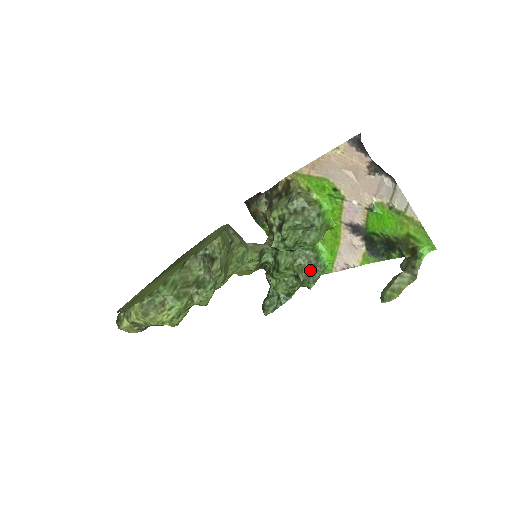
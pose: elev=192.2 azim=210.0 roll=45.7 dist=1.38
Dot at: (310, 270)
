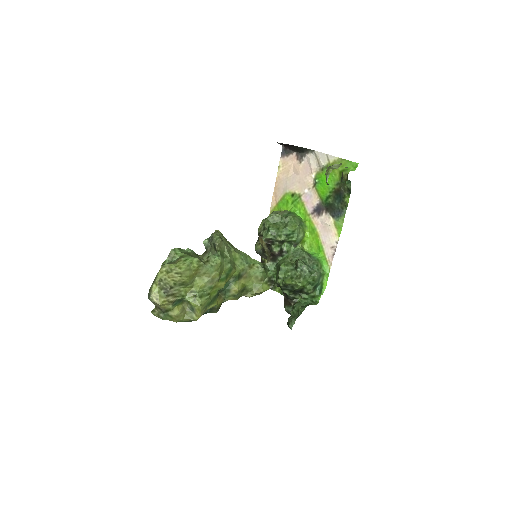
Dot at: (307, 263)
